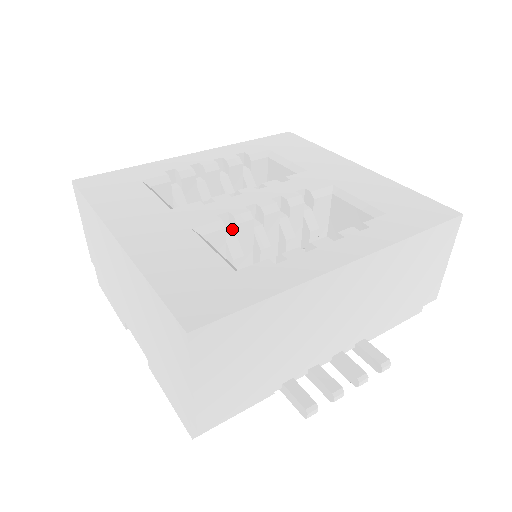
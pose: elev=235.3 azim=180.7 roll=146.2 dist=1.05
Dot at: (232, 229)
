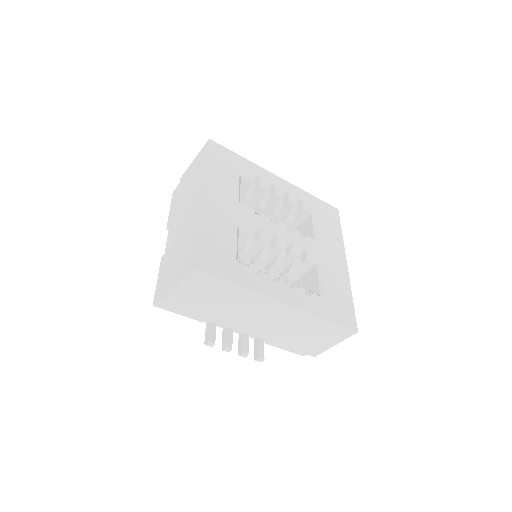
Dot at: (255, 237)
